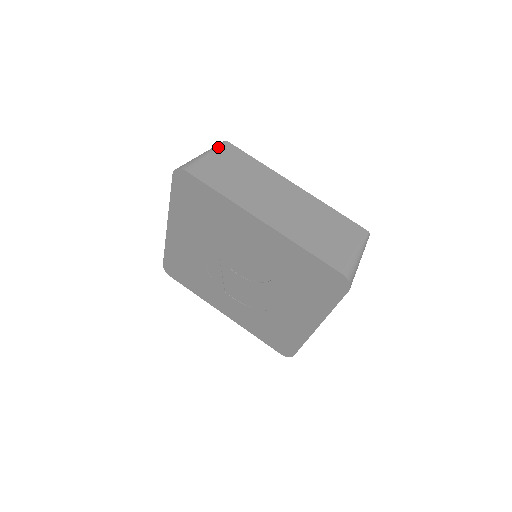
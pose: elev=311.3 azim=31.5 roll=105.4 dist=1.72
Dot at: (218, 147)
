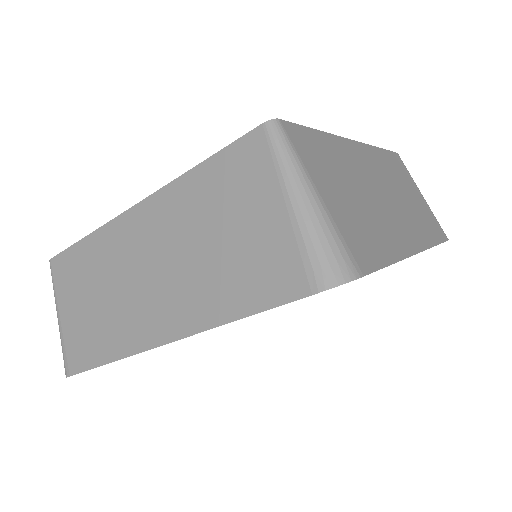
Dot at: (53, 286)
